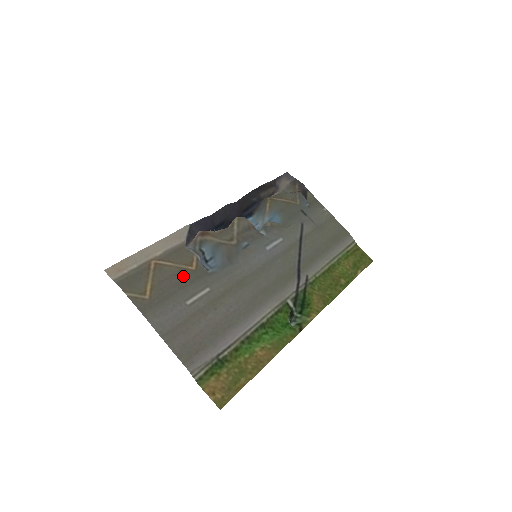
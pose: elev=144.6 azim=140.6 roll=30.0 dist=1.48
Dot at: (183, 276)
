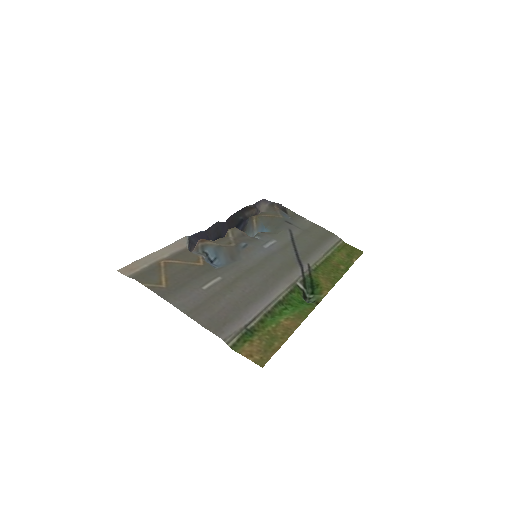
Dot at: (193, 270)
